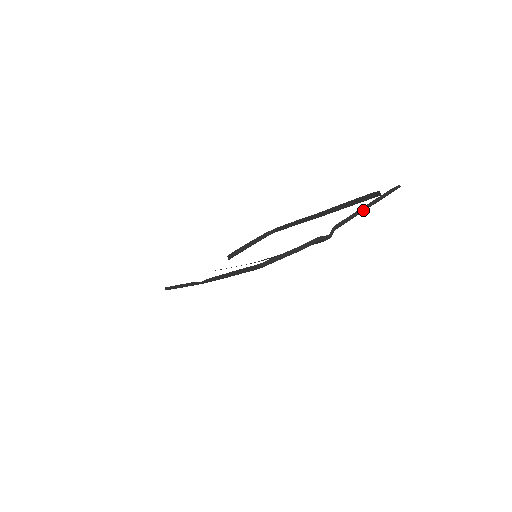
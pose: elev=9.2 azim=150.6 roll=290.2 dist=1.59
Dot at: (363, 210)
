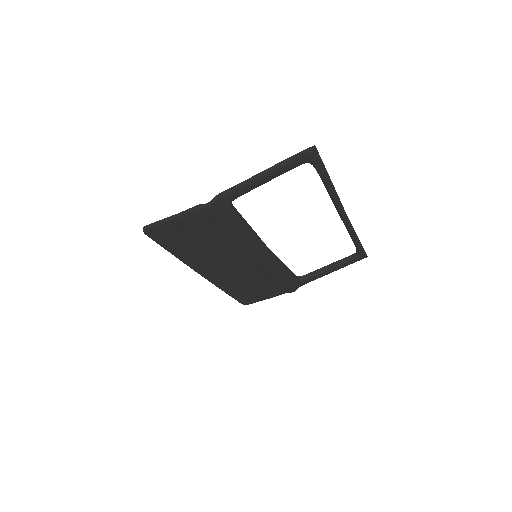
Dot at: (255, 177)
